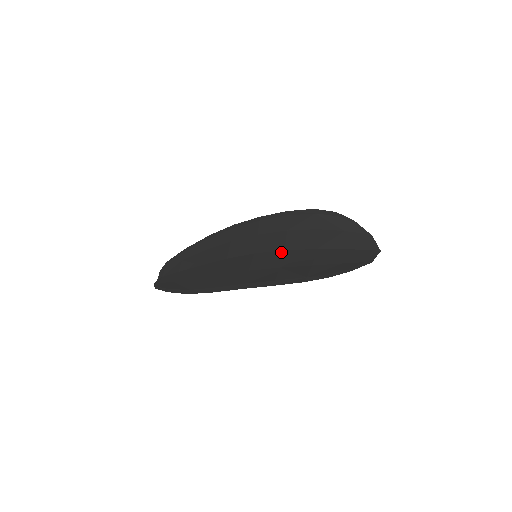
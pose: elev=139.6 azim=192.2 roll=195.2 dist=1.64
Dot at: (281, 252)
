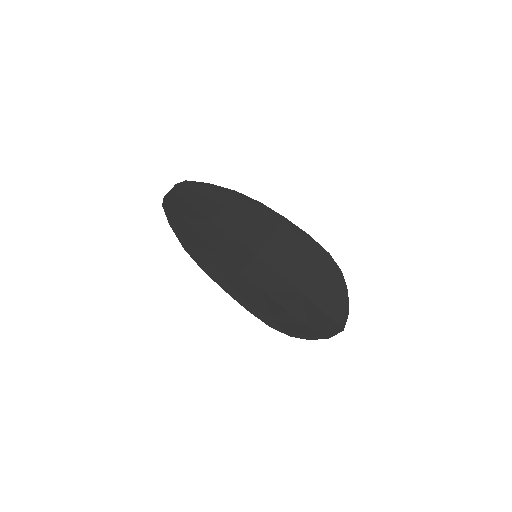
Dot at: (275, 274)
